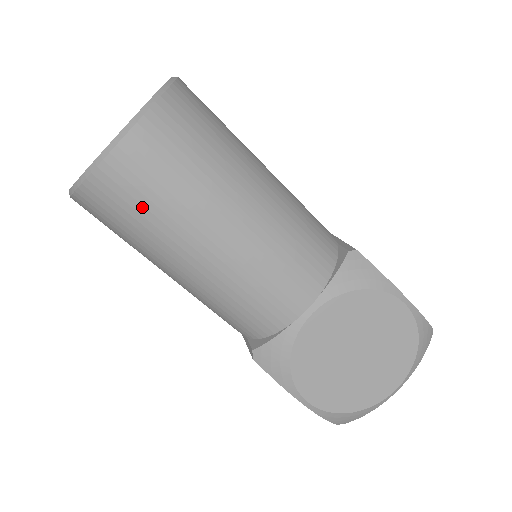
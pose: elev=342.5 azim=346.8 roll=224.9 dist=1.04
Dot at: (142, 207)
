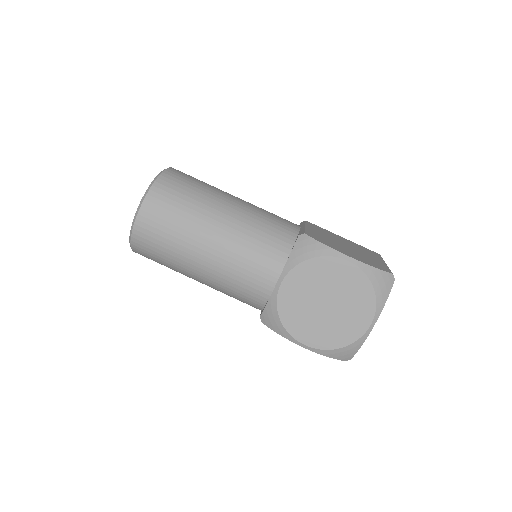
Dot at: (160, 247)
